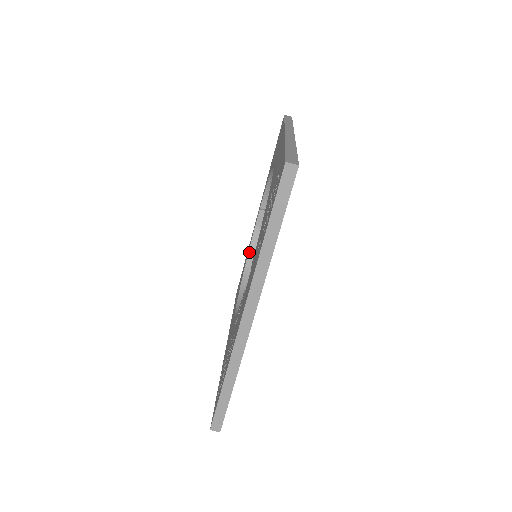
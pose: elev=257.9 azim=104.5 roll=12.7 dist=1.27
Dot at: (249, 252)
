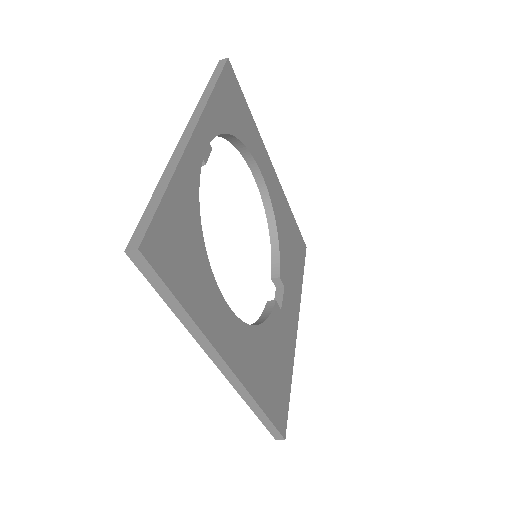
Dot at: occluded
